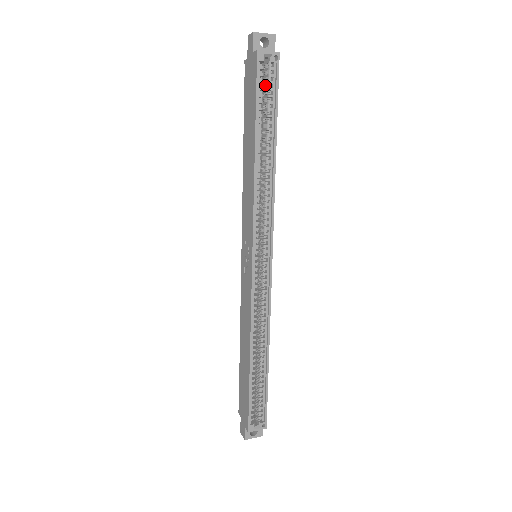
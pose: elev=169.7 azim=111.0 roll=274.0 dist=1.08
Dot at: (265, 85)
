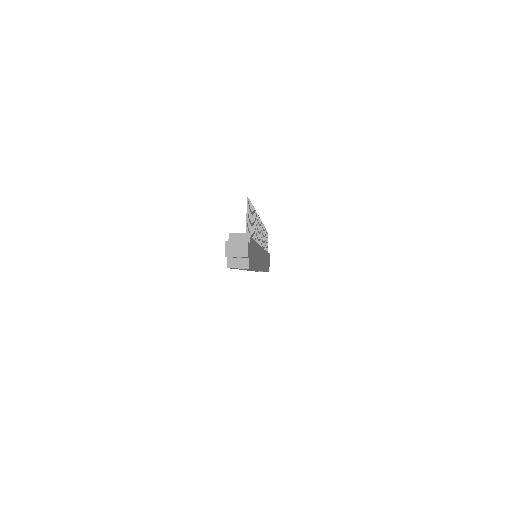
Dot at: occluded
